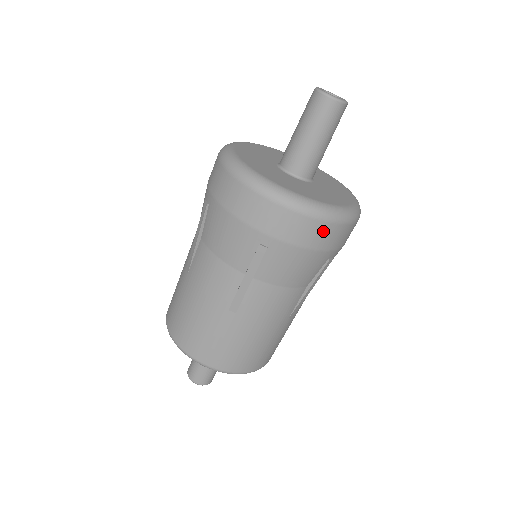
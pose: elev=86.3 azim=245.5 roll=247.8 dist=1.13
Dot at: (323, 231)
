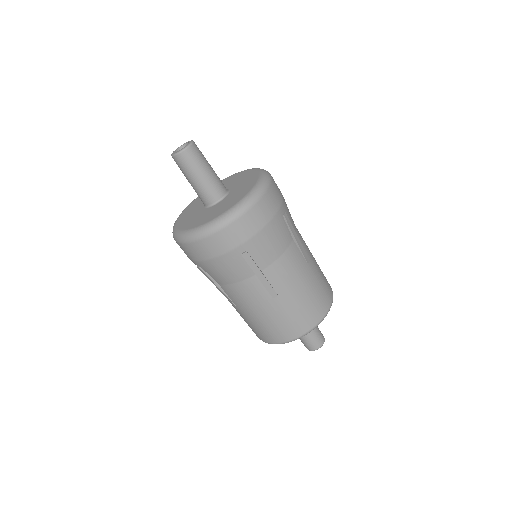
Dot at: (259, 211)
